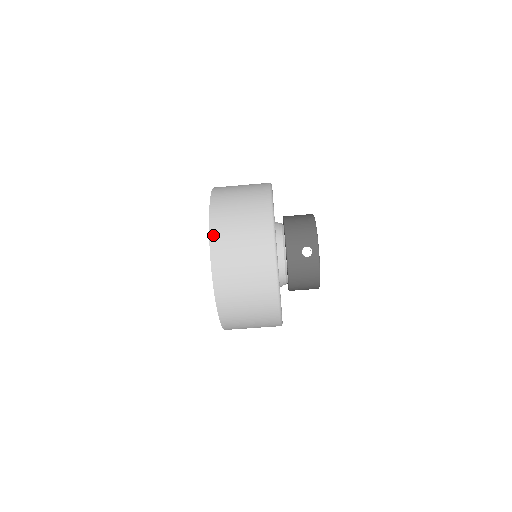
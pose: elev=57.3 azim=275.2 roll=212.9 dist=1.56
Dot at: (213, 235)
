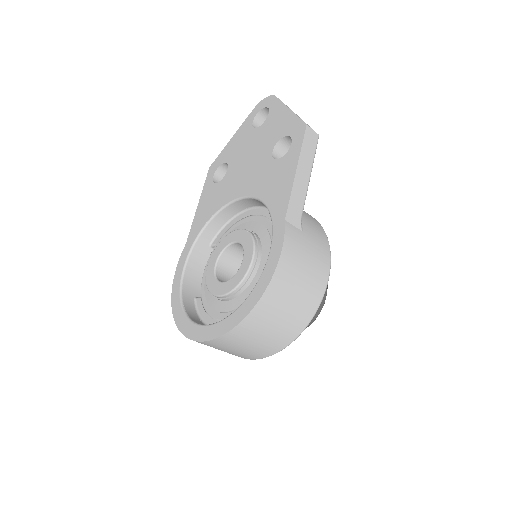
Dot at: (219, 340)
